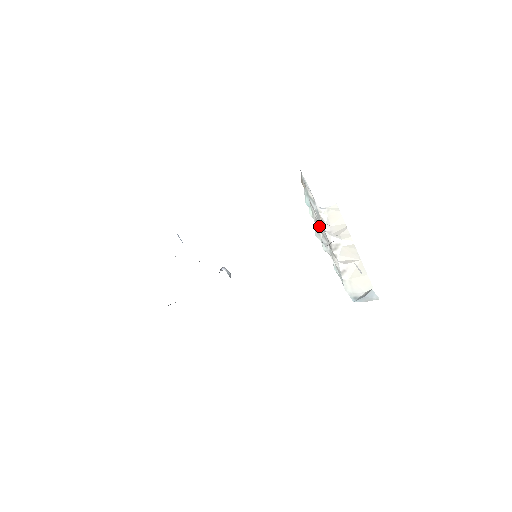
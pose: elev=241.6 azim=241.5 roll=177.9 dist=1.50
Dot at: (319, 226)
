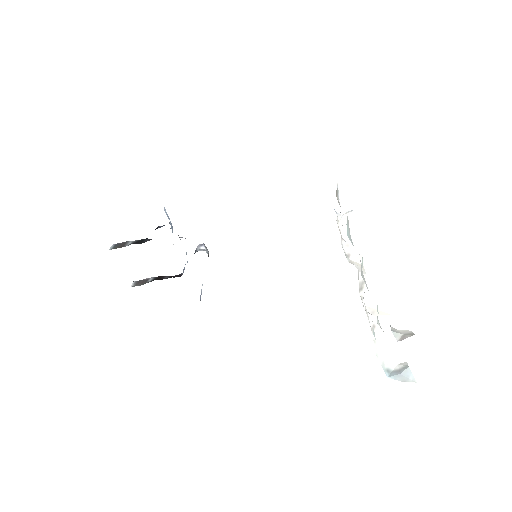
Dot at: occluded
